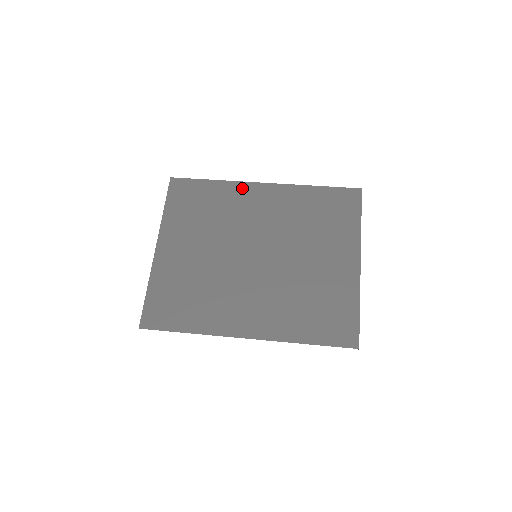
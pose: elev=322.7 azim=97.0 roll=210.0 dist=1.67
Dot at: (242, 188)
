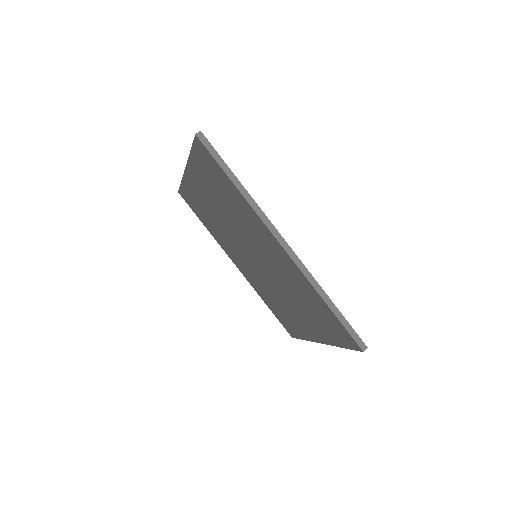
Dot at: (259, 223)
